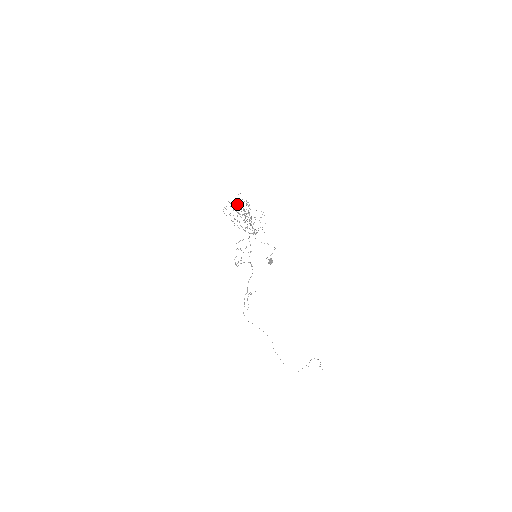
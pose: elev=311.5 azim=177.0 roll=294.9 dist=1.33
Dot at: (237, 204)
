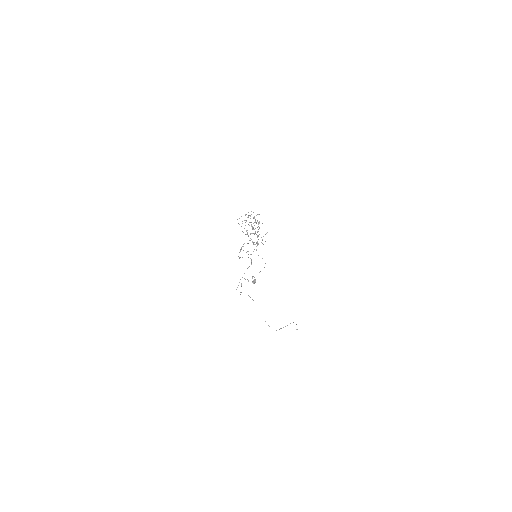
Dot at: occluded
